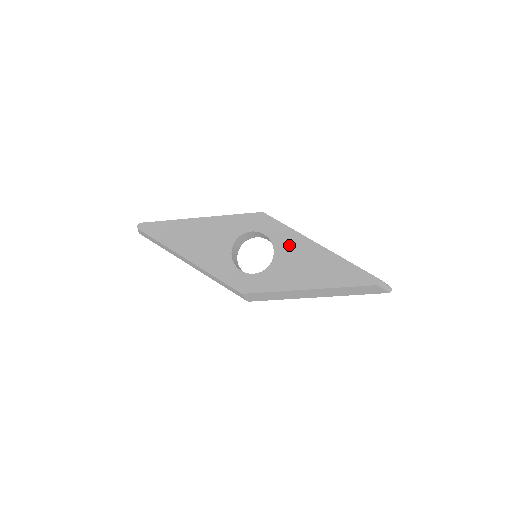
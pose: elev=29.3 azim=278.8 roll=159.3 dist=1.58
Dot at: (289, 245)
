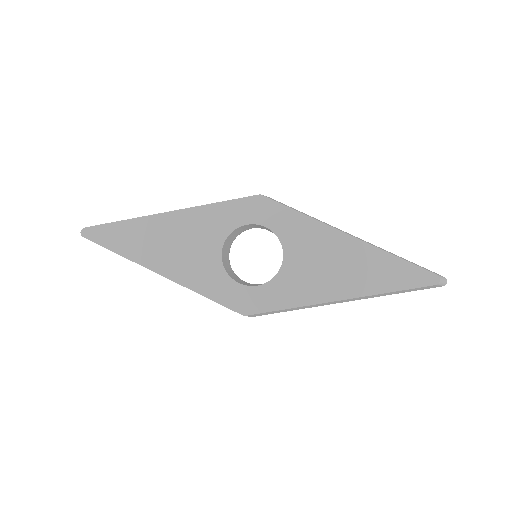
Dot at: (304, 239)
